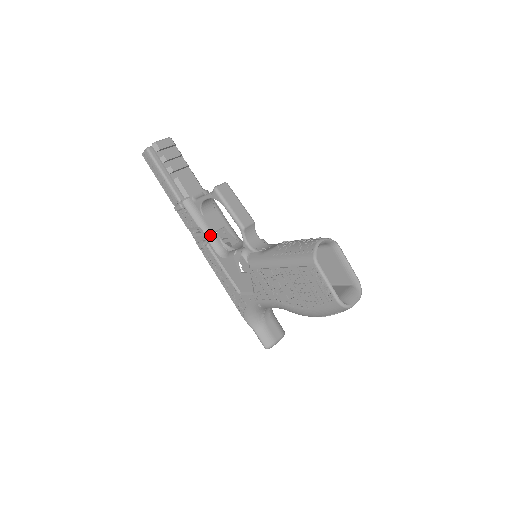
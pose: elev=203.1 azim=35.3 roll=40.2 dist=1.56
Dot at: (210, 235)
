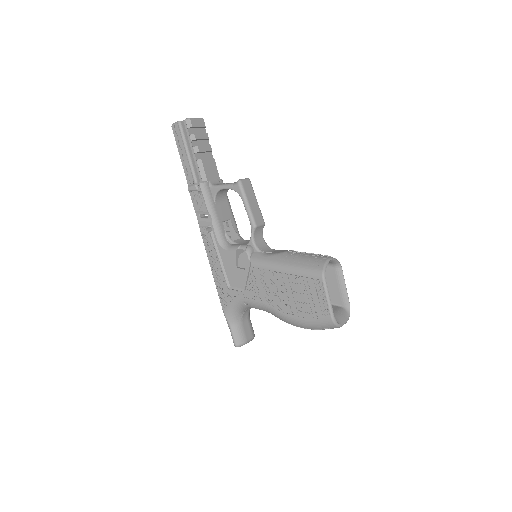
Dot at: (217, 223)
